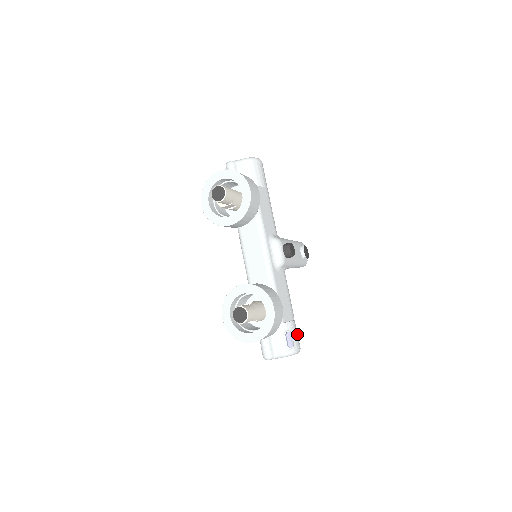
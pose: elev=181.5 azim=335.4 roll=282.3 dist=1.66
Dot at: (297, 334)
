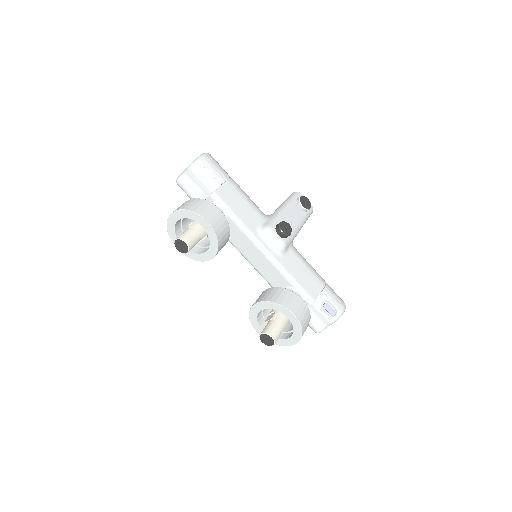
Dot at: (335, 296)
